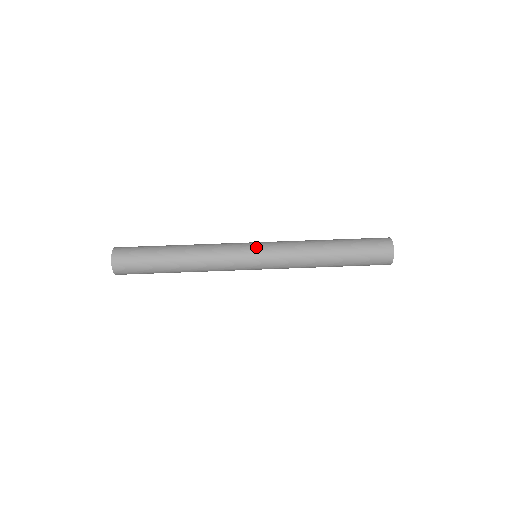
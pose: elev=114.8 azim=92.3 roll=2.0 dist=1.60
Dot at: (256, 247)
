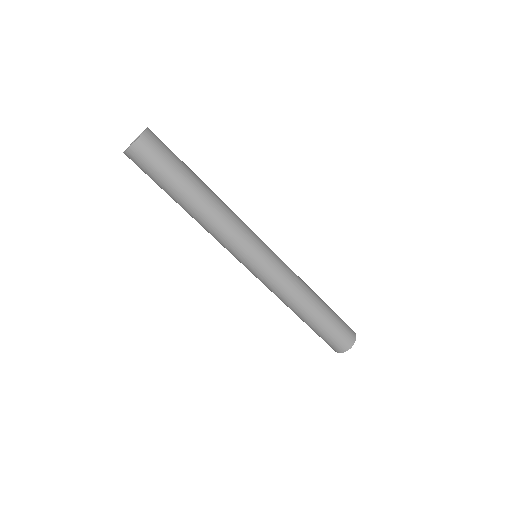
Dot at: (266, 252)
